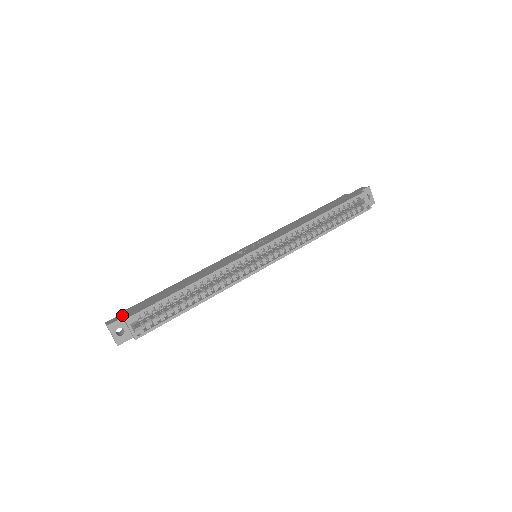
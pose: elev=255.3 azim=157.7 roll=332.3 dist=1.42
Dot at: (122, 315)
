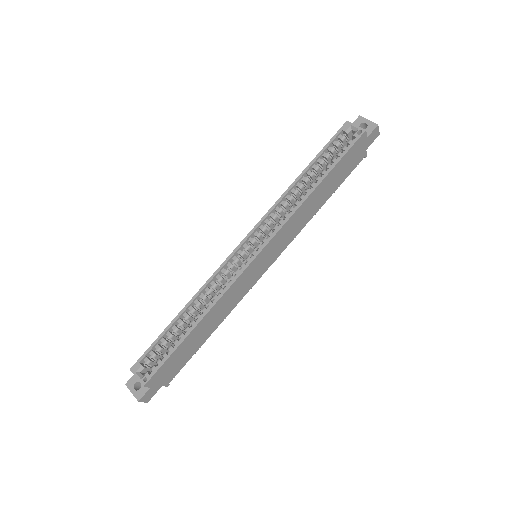
Dot at: occluded
